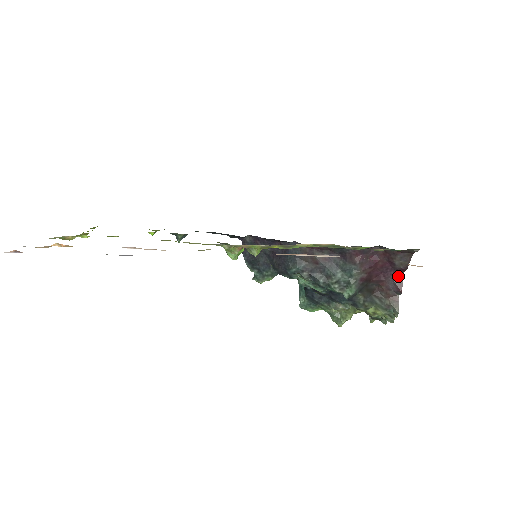
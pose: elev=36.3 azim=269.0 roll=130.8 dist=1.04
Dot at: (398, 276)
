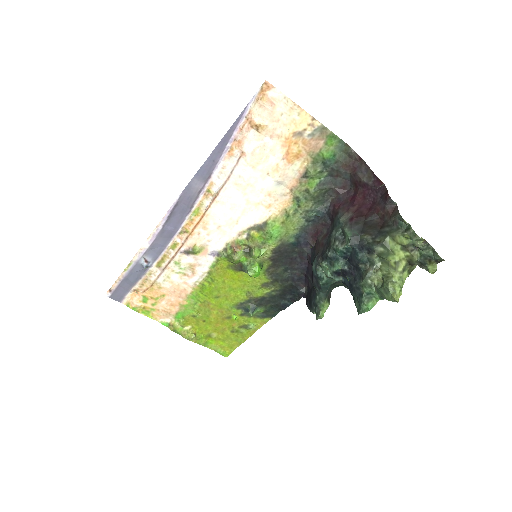
Dot at: (382, 191)
